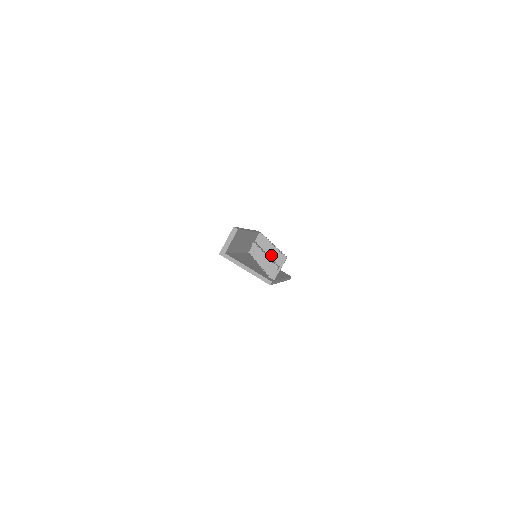
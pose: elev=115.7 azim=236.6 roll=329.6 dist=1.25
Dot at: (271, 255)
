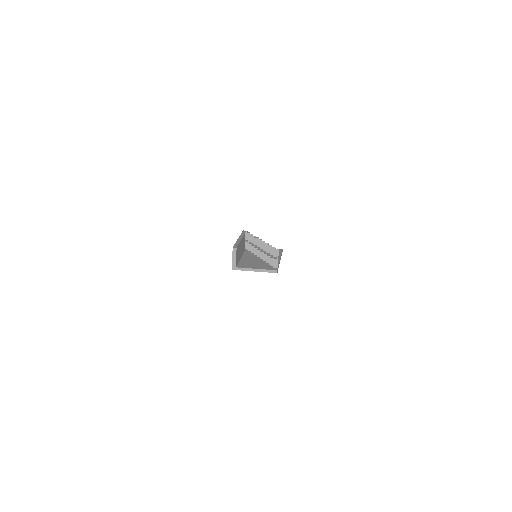
Dot at: (265, 250)
